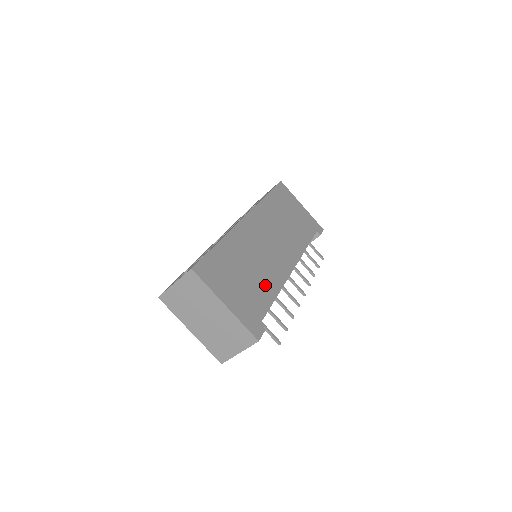
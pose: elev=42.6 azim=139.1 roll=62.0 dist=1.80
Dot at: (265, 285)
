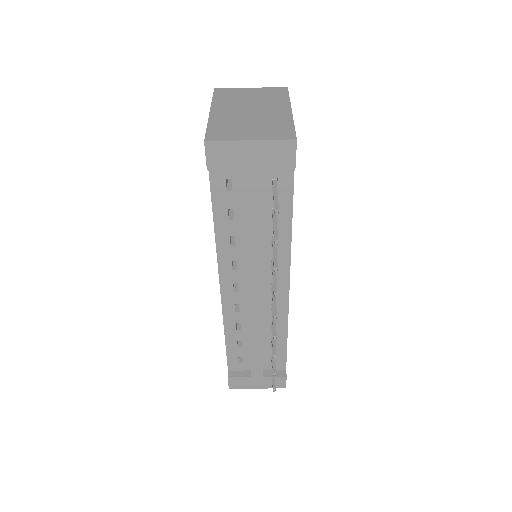
Dot at: occluded
